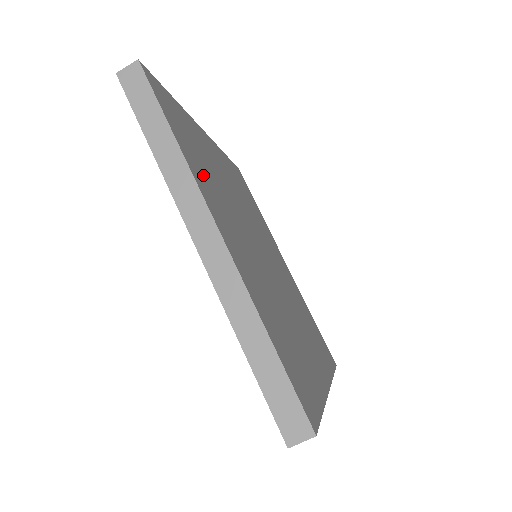
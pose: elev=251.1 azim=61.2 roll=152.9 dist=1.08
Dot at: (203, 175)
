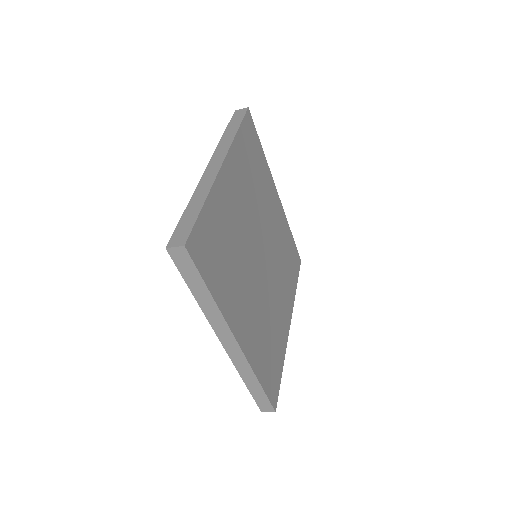
Dot at: (228, 287)
